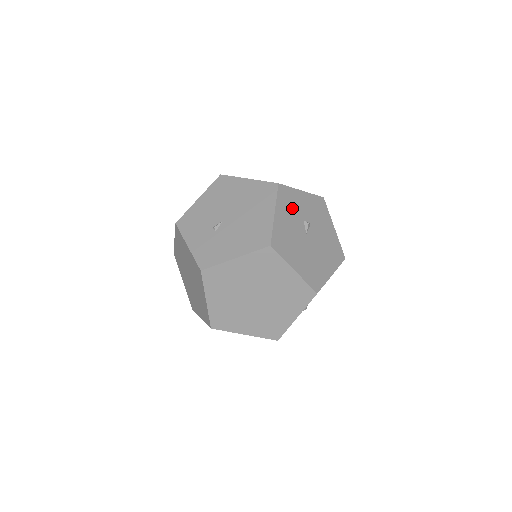
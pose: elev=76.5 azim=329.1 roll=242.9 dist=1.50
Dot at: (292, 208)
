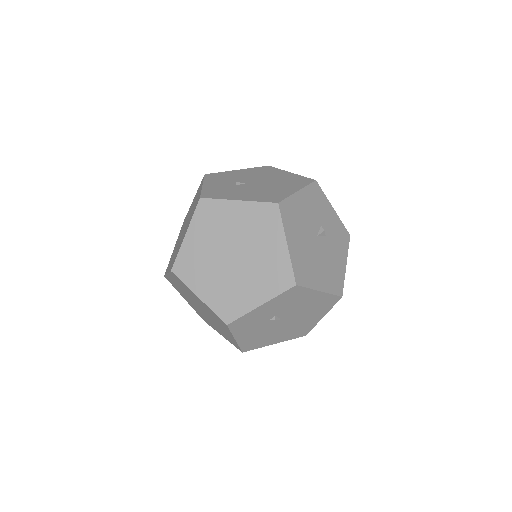
Dot at: (316, 207)
